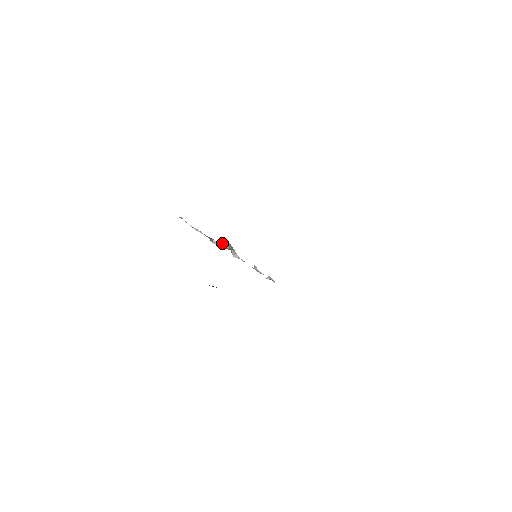
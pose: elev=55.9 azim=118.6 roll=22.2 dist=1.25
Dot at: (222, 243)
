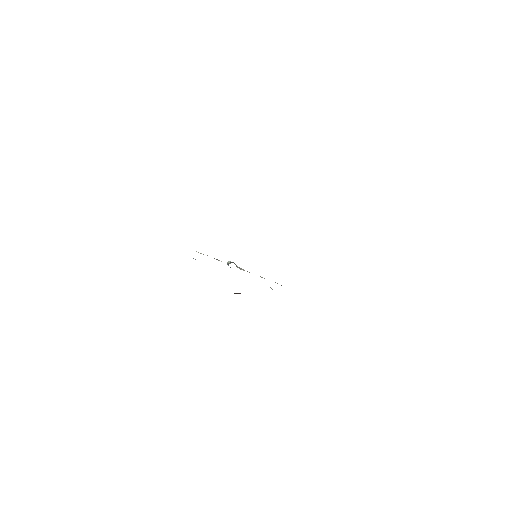
Dot at: occluded
